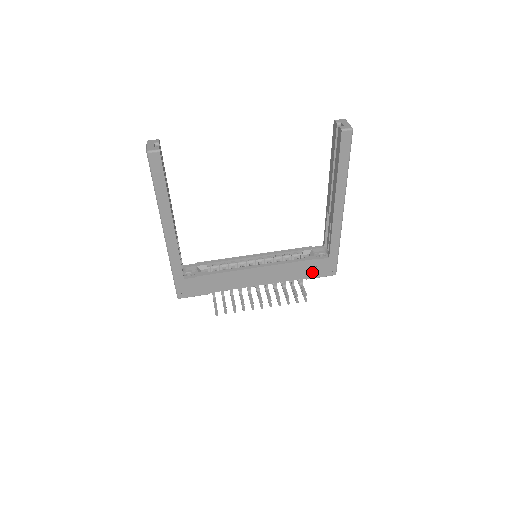
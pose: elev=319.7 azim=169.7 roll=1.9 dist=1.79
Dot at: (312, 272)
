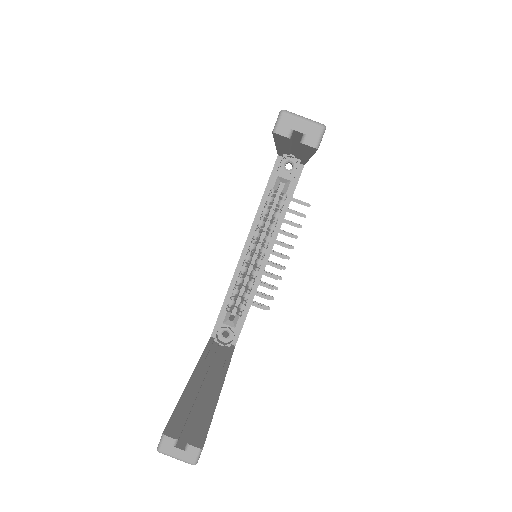
Dot at: occluded
